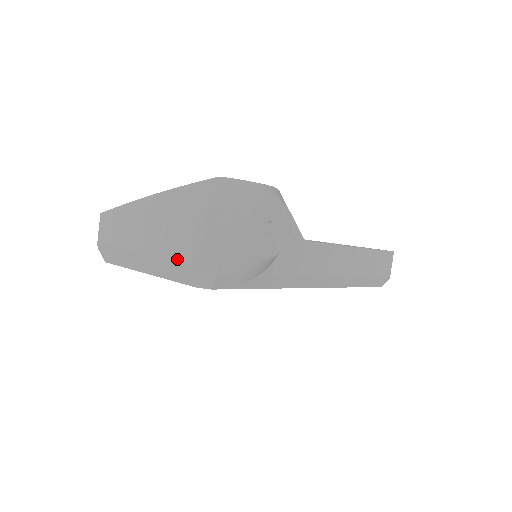
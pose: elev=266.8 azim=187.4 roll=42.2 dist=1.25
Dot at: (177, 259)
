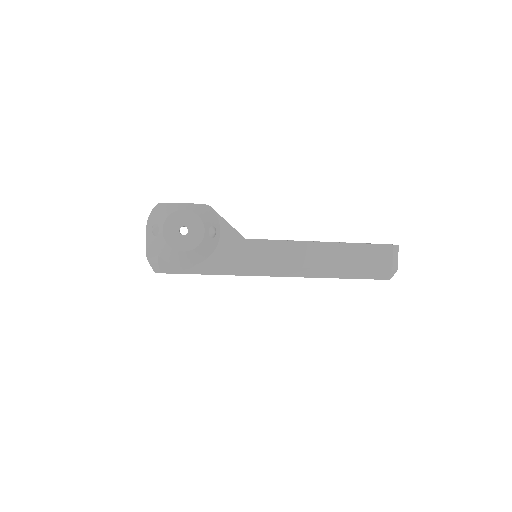
Dot at: occluded
